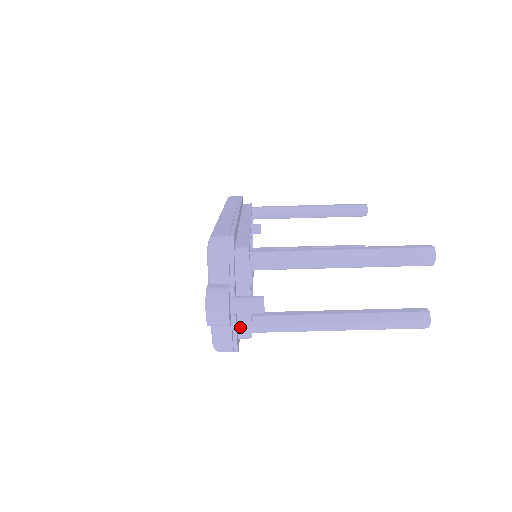
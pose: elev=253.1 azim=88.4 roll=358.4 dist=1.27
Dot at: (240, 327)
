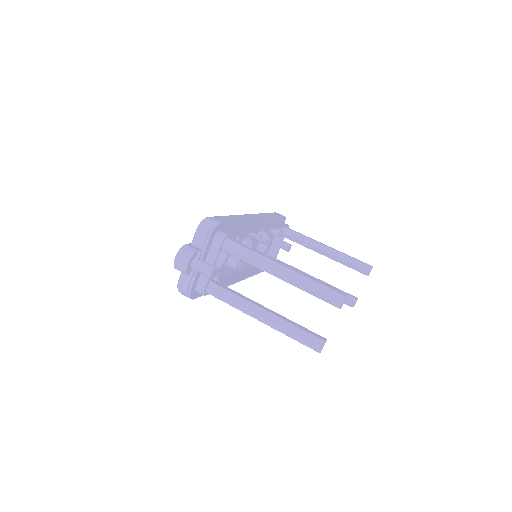
Dot at: (199, 283)
